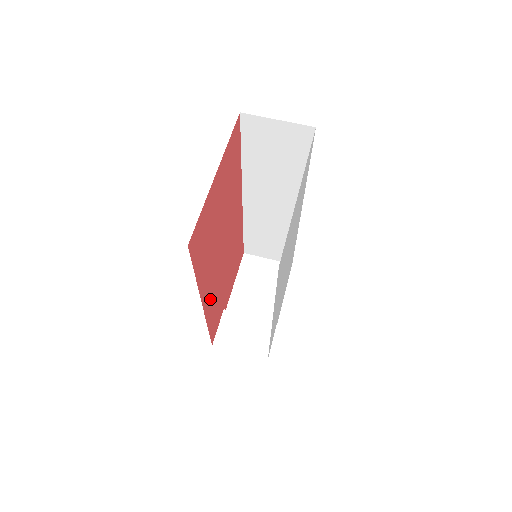
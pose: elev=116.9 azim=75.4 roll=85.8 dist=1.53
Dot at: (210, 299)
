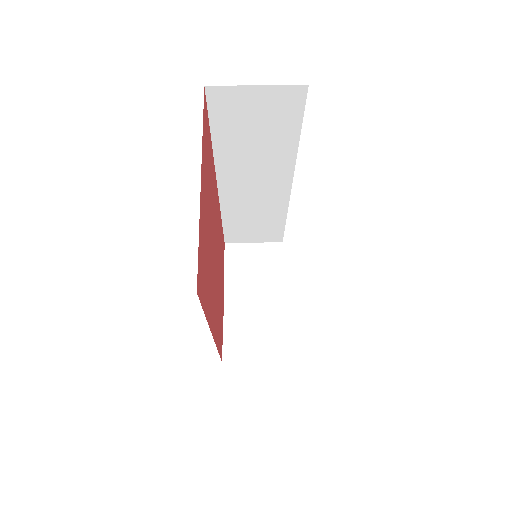
Dot at: (215, 322)
